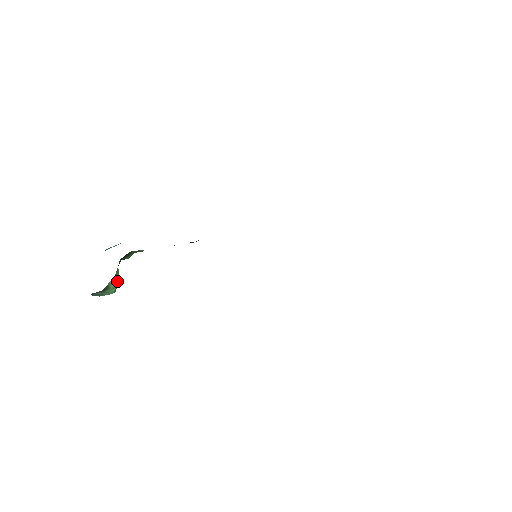
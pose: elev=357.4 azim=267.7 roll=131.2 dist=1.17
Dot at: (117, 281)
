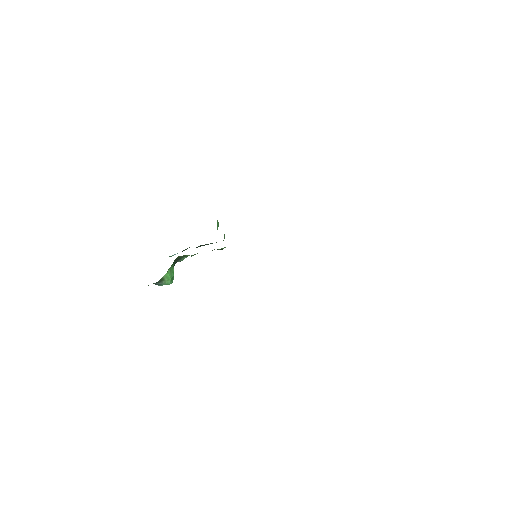
Dot at: (171, 276)
